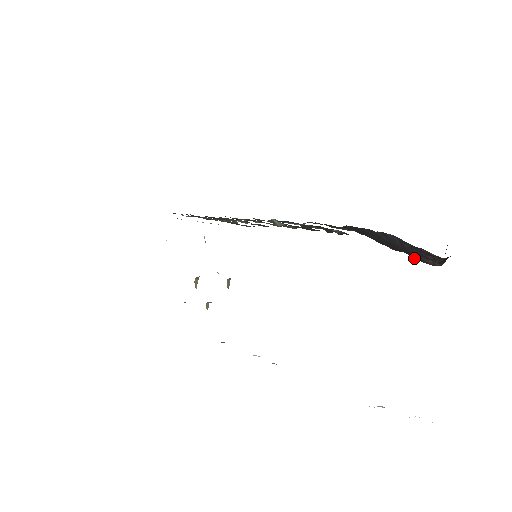
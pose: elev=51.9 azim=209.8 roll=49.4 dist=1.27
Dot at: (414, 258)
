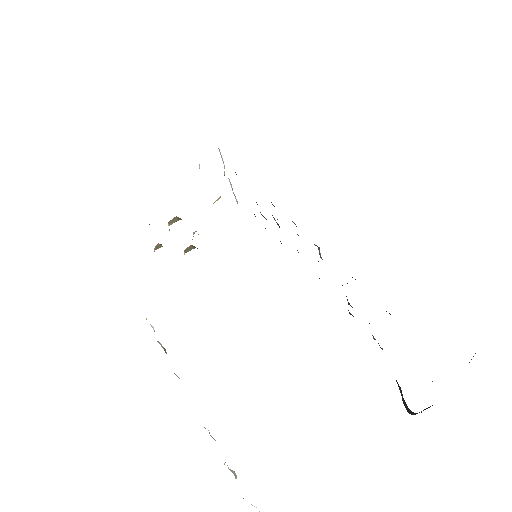
Dot at: occluded
